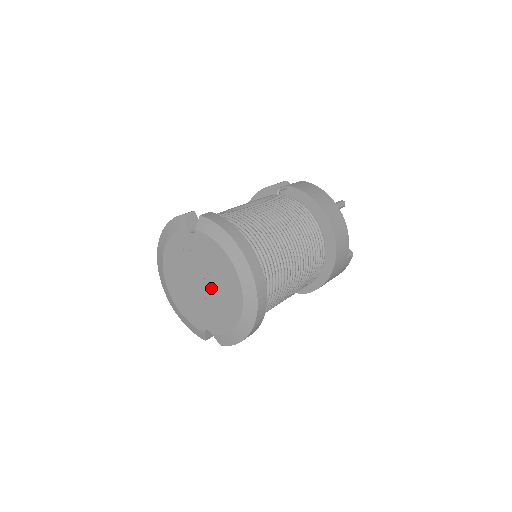
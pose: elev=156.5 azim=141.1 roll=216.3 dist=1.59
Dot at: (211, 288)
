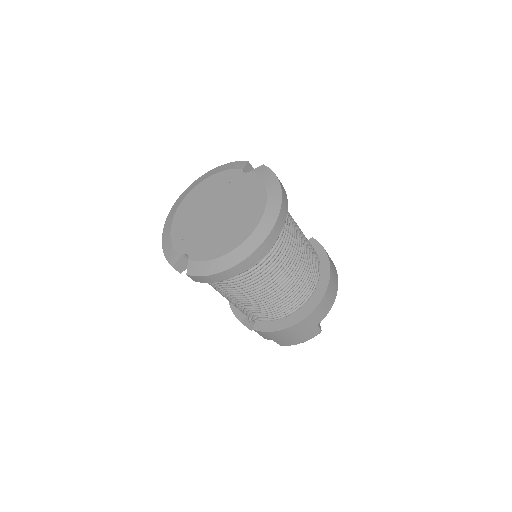
Dot at: (225, 218)
